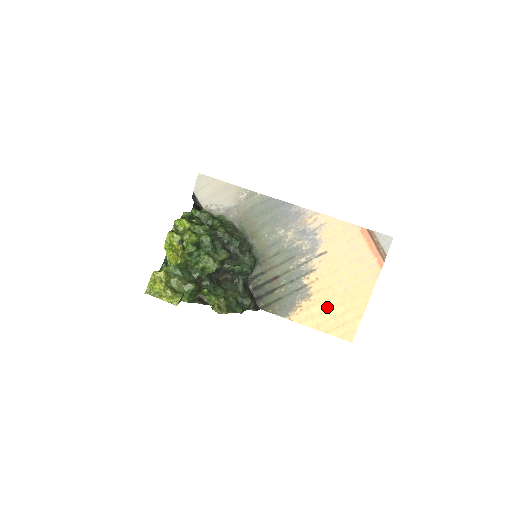
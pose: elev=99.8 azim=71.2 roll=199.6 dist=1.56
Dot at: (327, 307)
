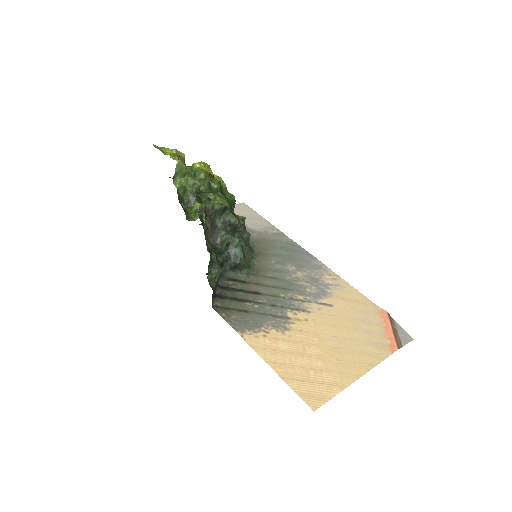
Dot at: (302, 351)
